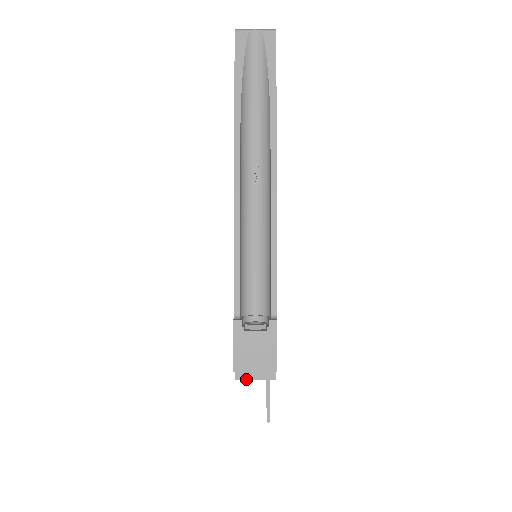
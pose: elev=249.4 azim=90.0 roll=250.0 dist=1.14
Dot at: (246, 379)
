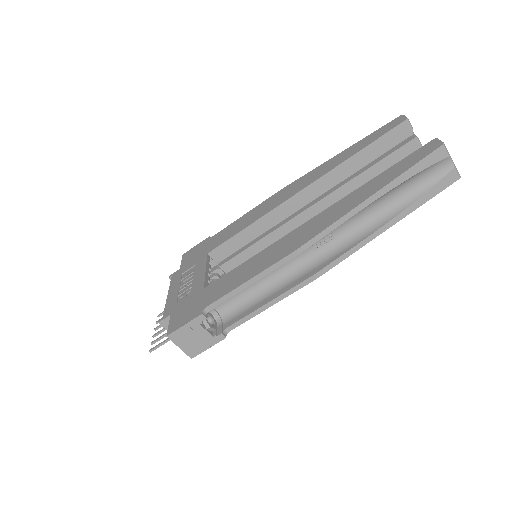
Dot at: (165, 328)
